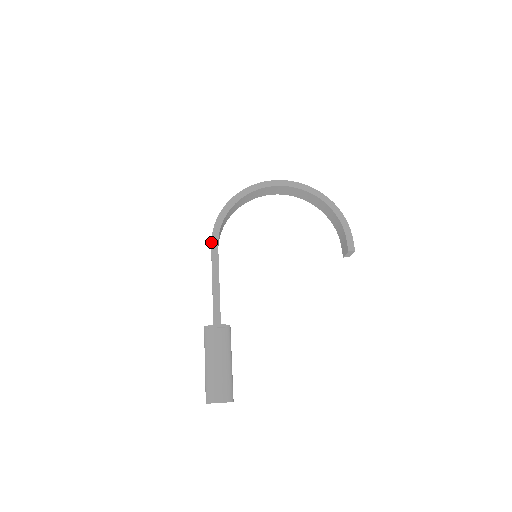
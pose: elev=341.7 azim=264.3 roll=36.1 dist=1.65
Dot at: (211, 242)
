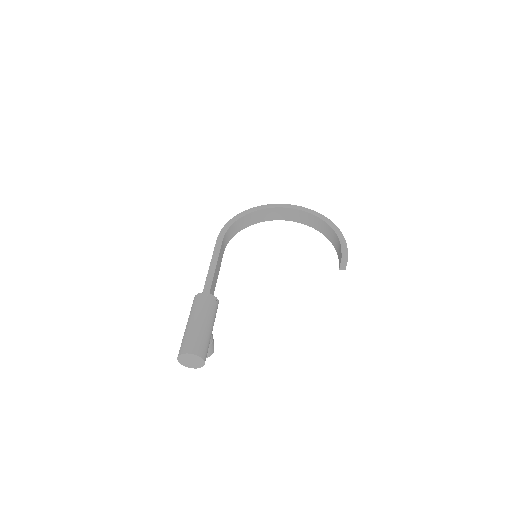
Dot at: (217, 237)
